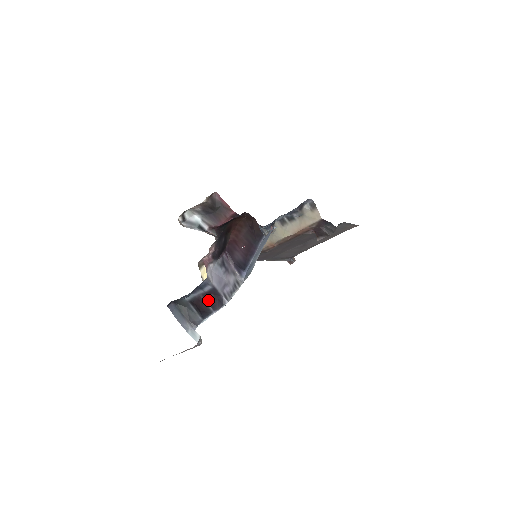
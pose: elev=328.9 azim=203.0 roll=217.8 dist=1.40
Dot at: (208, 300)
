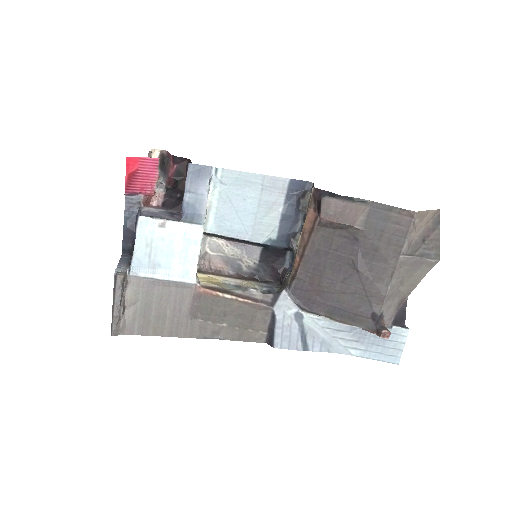
Dot at: occluded
